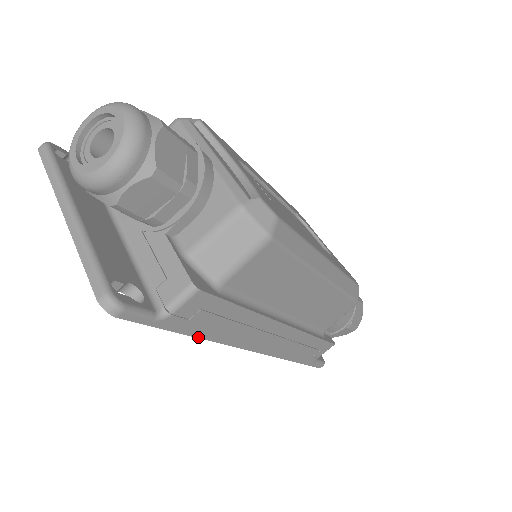
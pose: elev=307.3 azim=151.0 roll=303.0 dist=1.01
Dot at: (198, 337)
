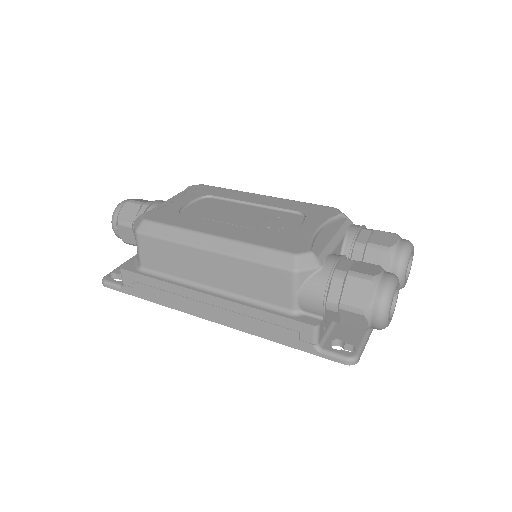
Dot at: (153, 302)
